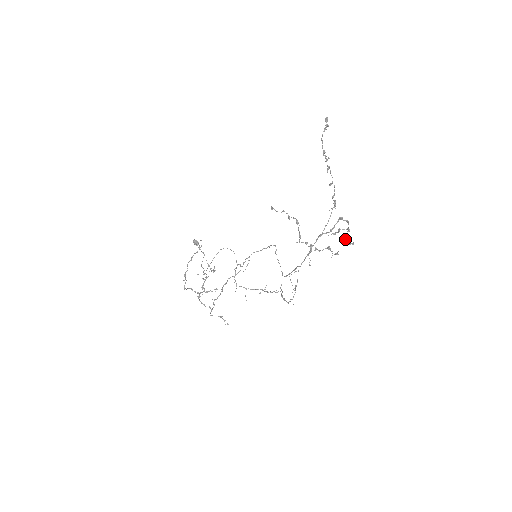
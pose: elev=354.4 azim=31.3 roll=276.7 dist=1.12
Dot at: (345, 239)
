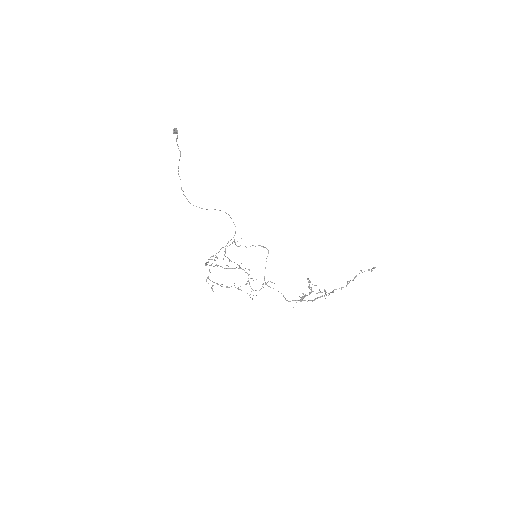
Dot at: occluded
